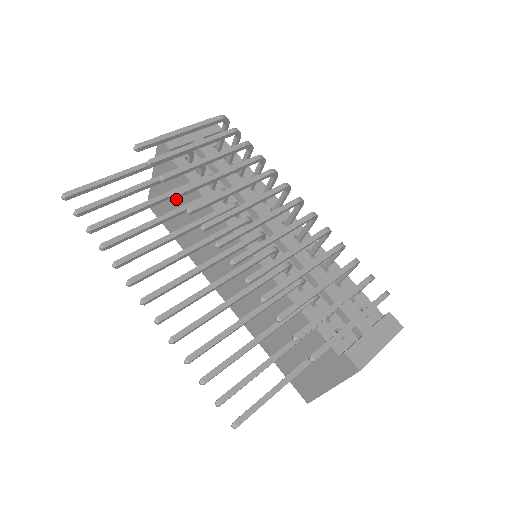
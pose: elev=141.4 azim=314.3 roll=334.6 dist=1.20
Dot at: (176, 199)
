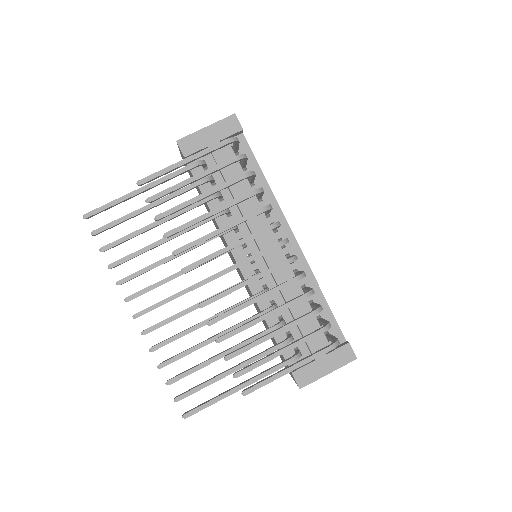
Dot at: (197, 187)
